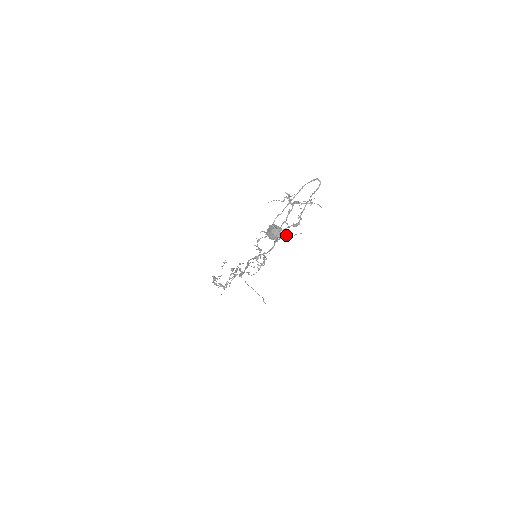
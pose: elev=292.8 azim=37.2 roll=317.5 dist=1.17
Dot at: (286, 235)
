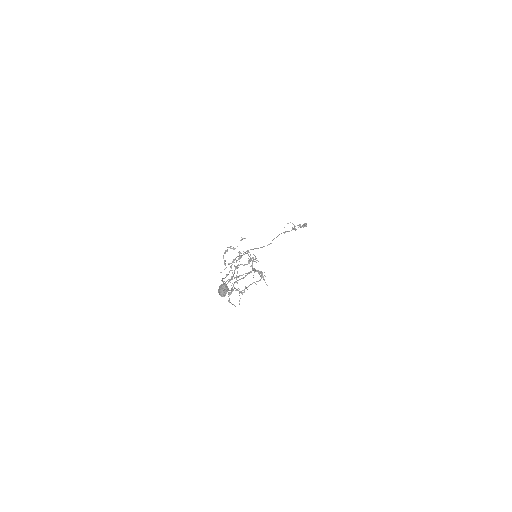
Dot at: (229, 298)
